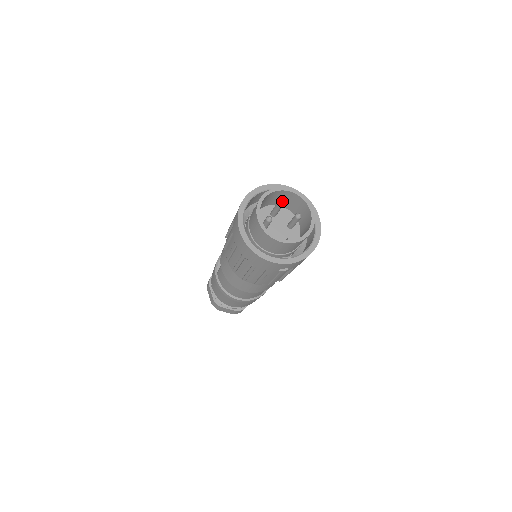
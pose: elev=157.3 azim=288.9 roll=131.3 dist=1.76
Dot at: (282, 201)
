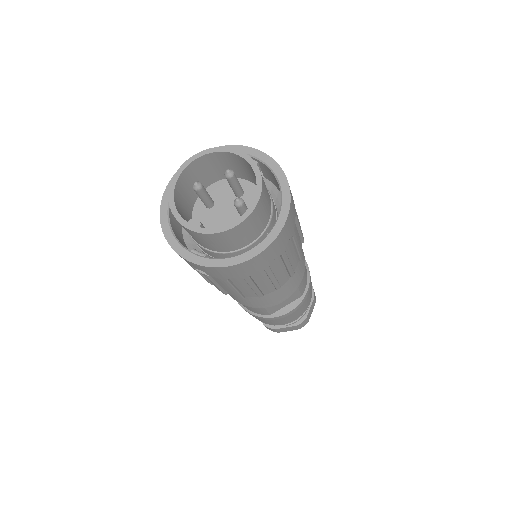
Dot at: (231, 171)
